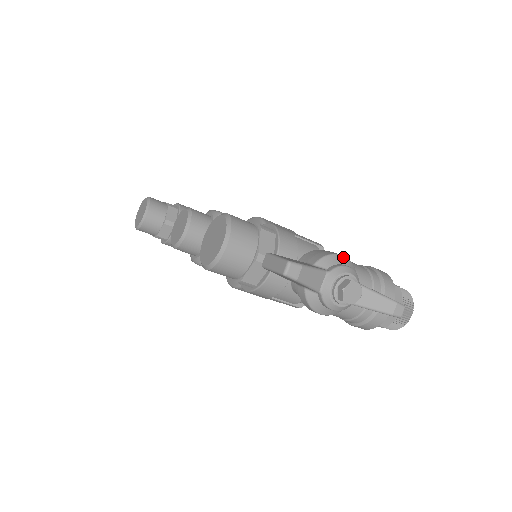
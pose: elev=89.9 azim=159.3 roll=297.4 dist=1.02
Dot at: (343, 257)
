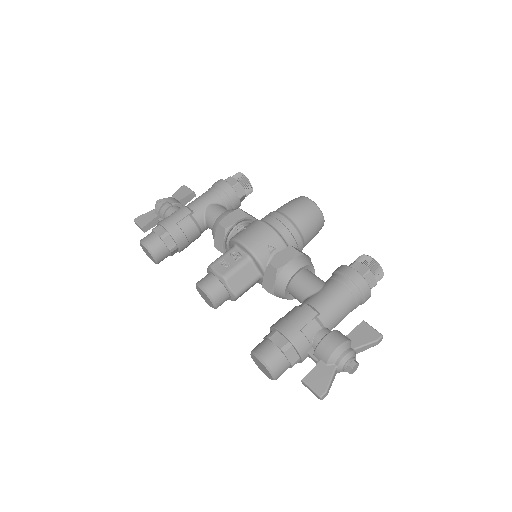
Dot at: (339, 348)
